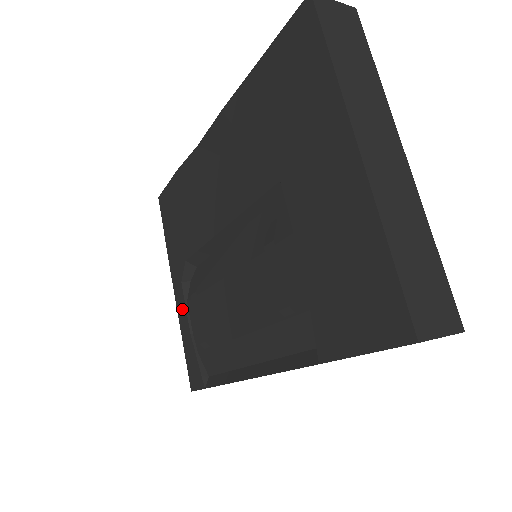
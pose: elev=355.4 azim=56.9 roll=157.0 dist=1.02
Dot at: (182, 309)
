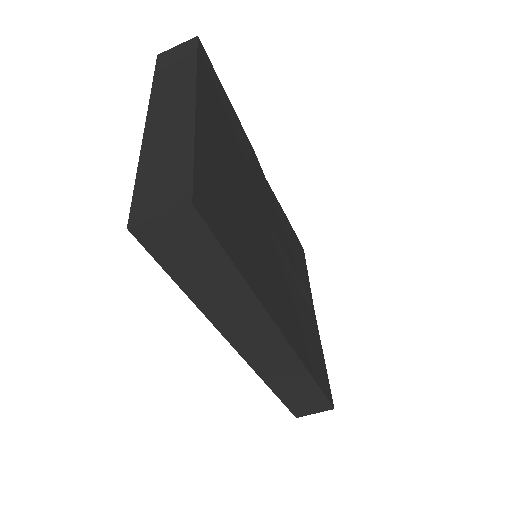
Dot at: occluded
